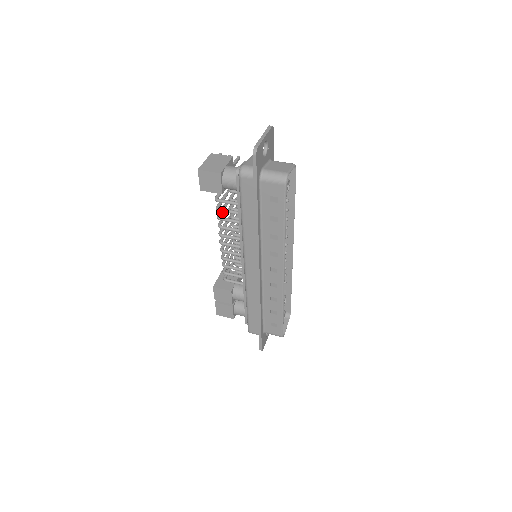
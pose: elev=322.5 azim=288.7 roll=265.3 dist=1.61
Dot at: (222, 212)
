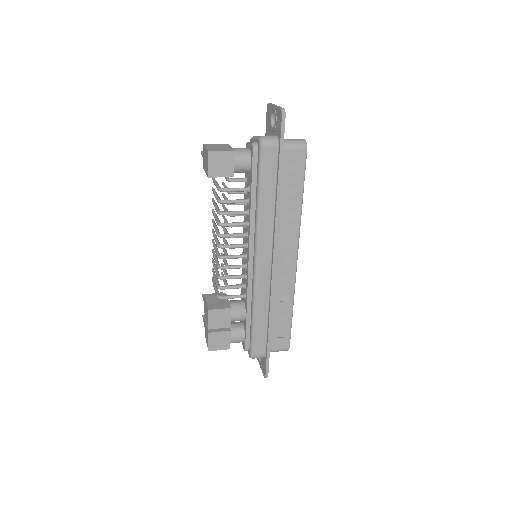
Dot at: (219, 209)
